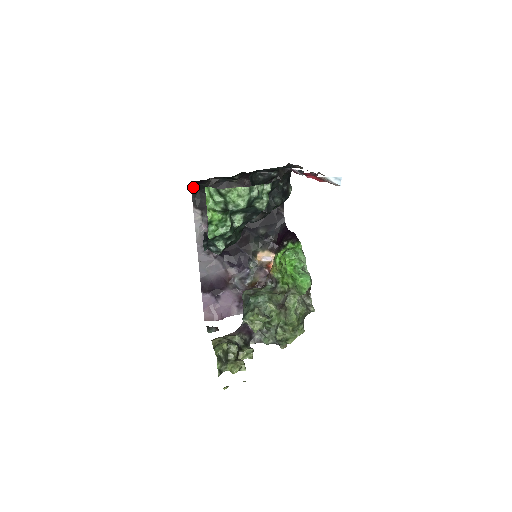
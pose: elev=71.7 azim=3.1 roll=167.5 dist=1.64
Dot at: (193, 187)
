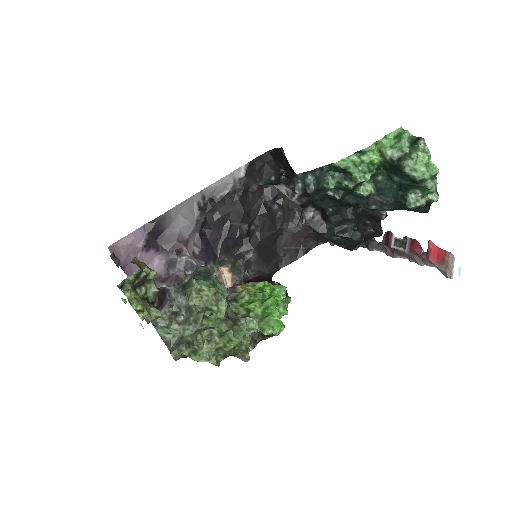
Dot at: (267, 154)
